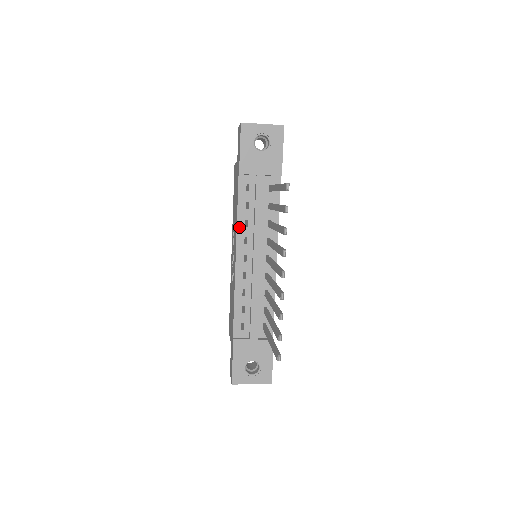
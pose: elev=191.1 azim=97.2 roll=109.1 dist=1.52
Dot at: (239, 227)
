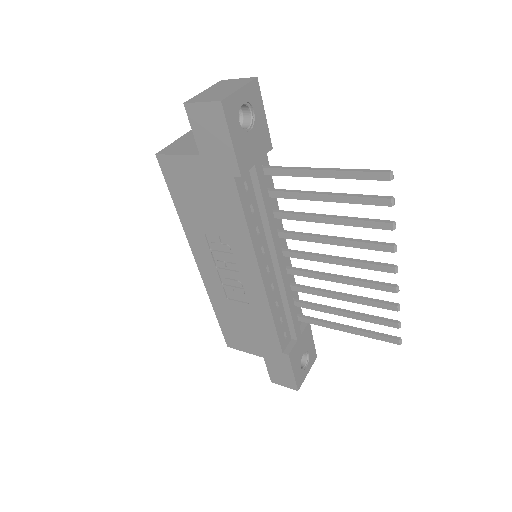
Dot at: (254, 241)
